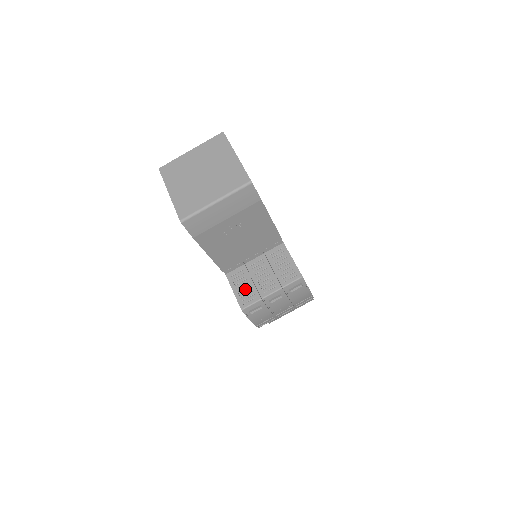
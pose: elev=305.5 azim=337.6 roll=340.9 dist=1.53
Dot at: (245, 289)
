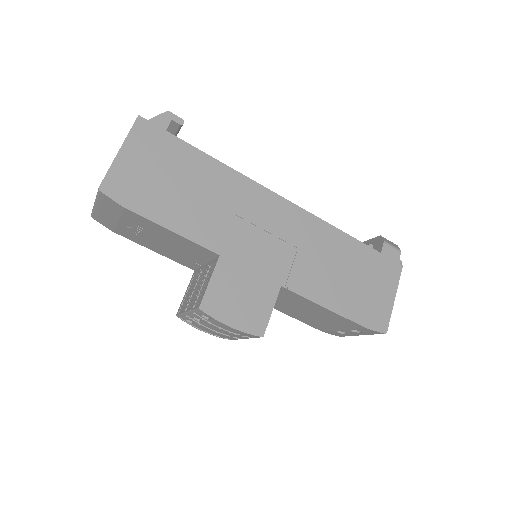
Dot at: (188, 295)
